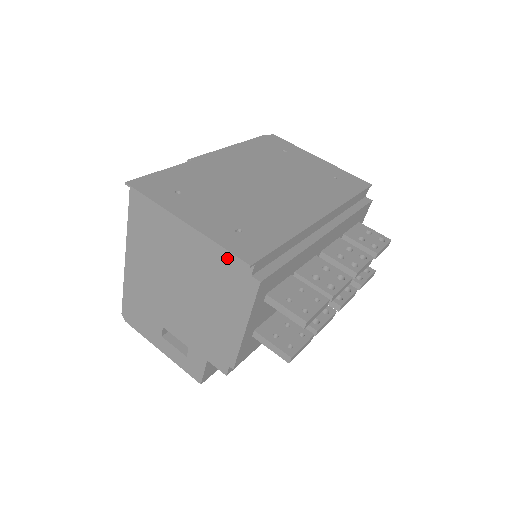
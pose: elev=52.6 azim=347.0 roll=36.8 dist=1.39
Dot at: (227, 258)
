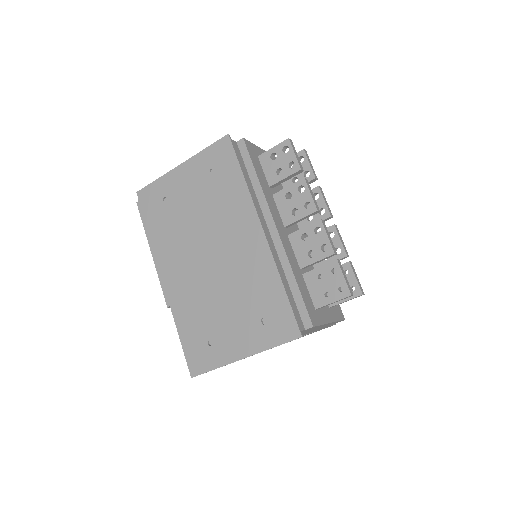
Dot at: occluded
